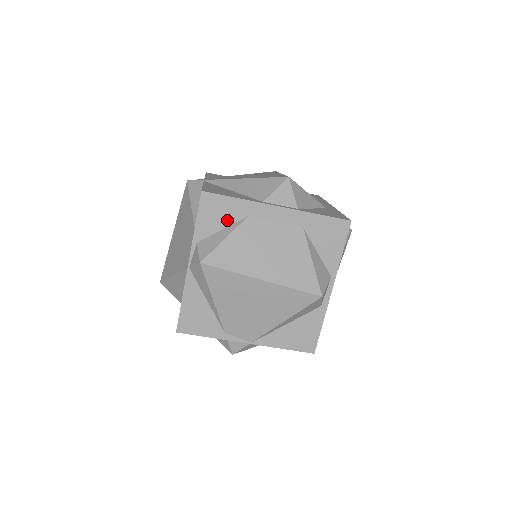
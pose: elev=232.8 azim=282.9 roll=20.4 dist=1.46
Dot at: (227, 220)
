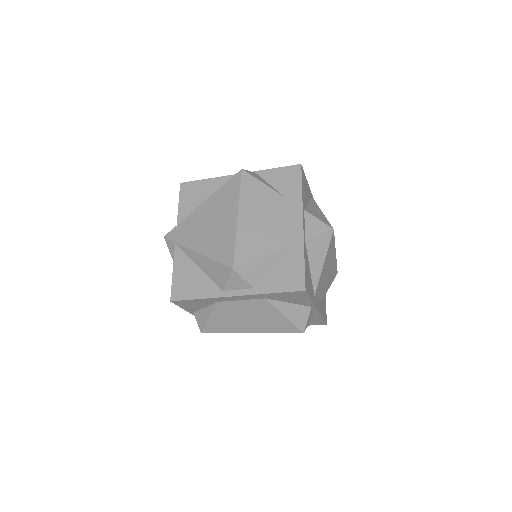
Dot at: (203, 305)
